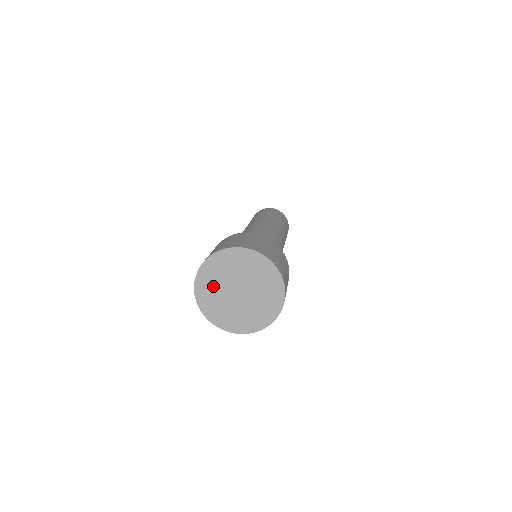
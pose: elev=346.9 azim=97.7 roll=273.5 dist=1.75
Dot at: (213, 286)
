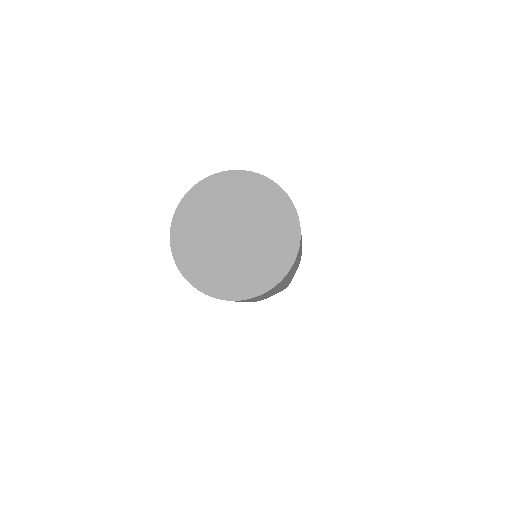
Dot at: (198, 226)
